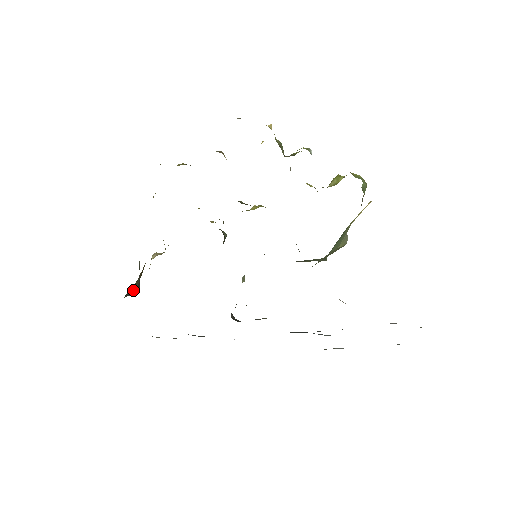
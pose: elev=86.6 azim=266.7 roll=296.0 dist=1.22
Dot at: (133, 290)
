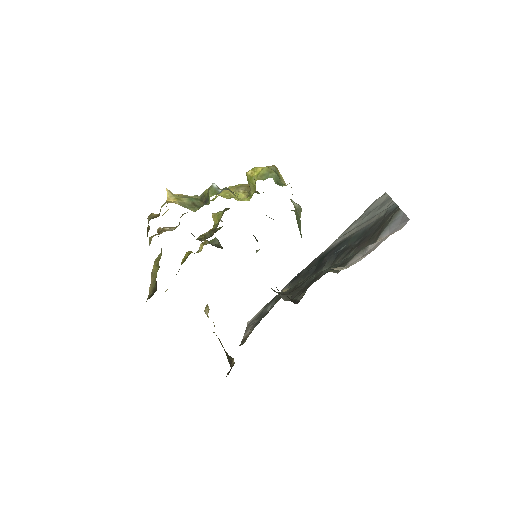
Dot at: (230, 359)
